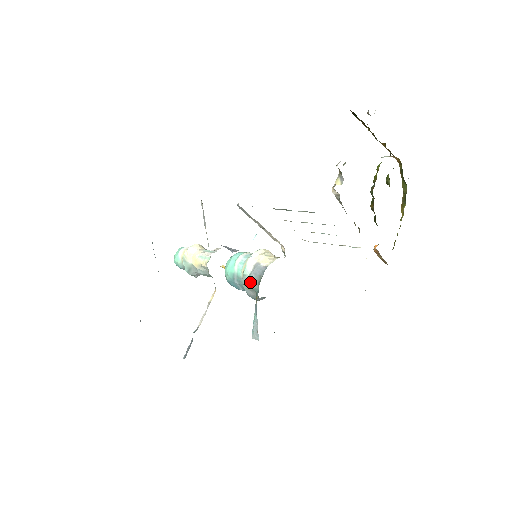
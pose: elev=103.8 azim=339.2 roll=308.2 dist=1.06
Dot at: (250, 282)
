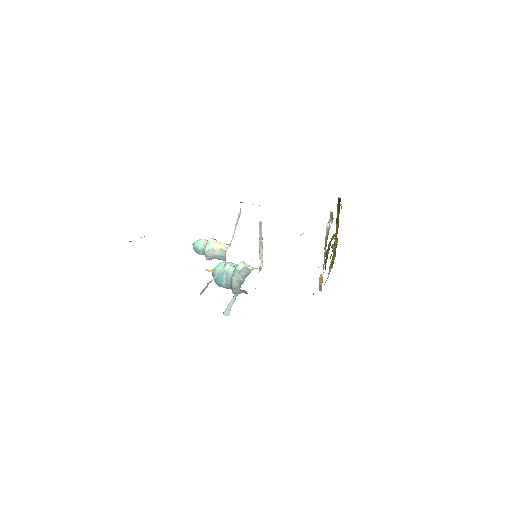
Dot at: (239, 275)
